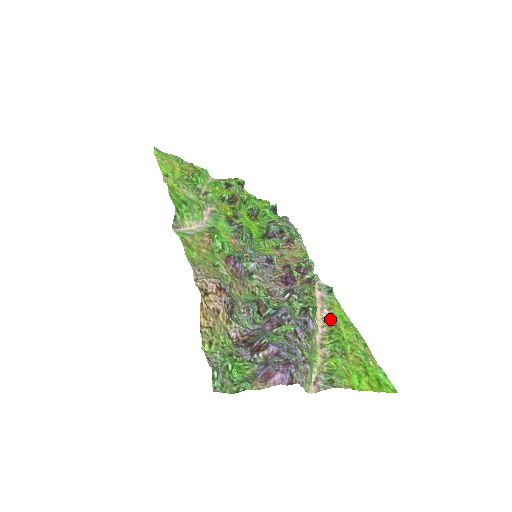
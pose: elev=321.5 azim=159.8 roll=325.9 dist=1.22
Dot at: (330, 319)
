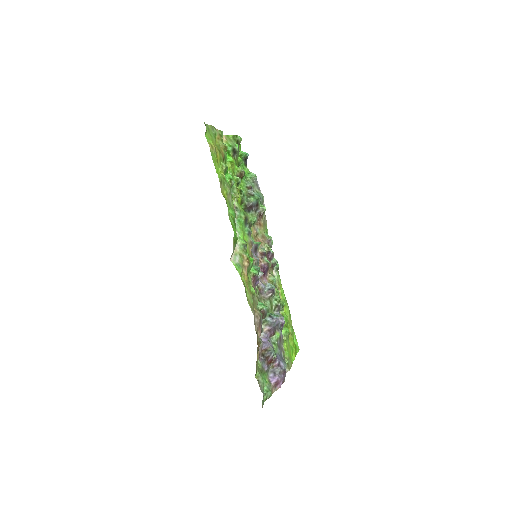
Dot at: occluded
